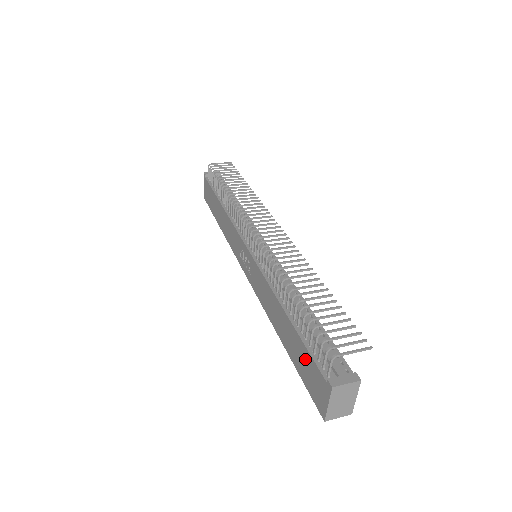
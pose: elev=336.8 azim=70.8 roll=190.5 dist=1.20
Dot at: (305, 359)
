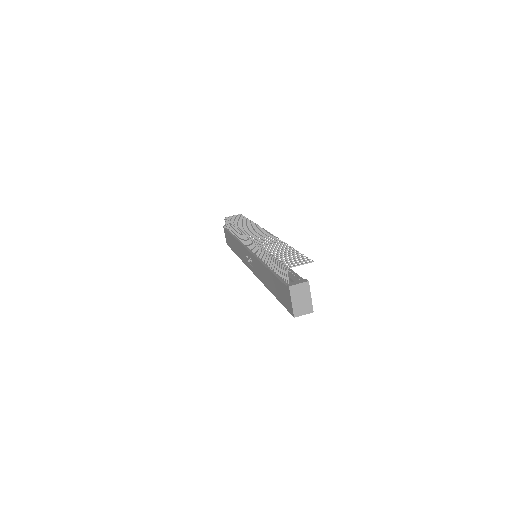
Dot at: (279, 287)
